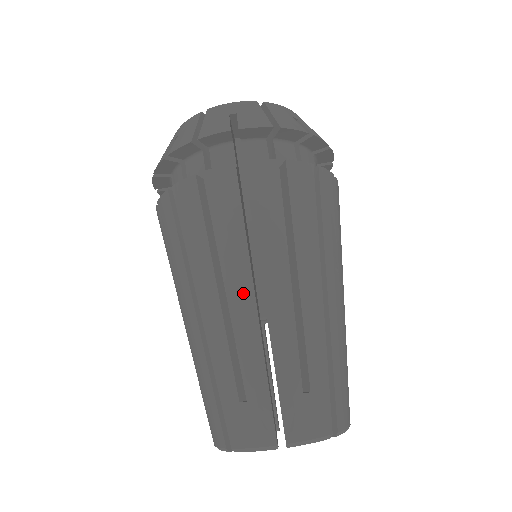
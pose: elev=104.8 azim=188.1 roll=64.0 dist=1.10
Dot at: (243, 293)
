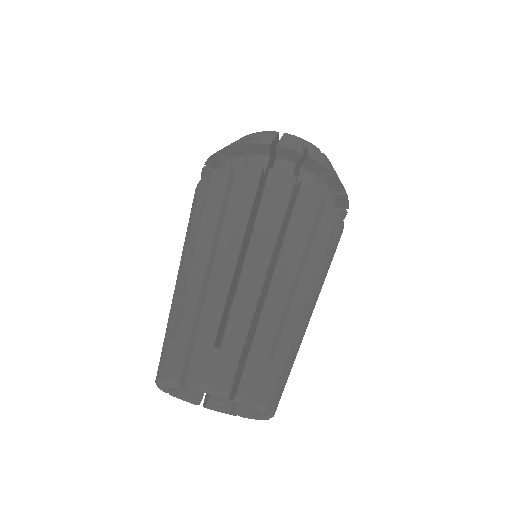
Dot at: (202, 258)
